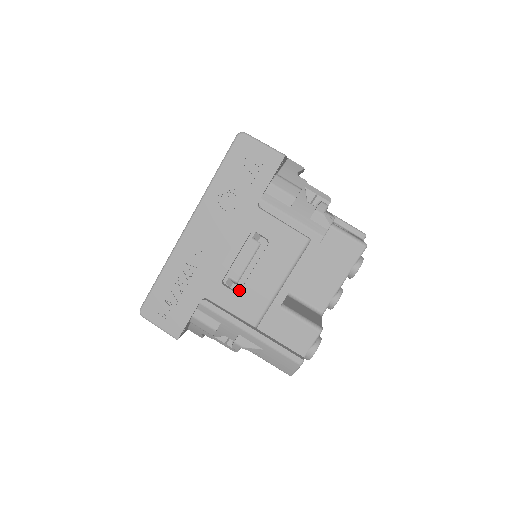
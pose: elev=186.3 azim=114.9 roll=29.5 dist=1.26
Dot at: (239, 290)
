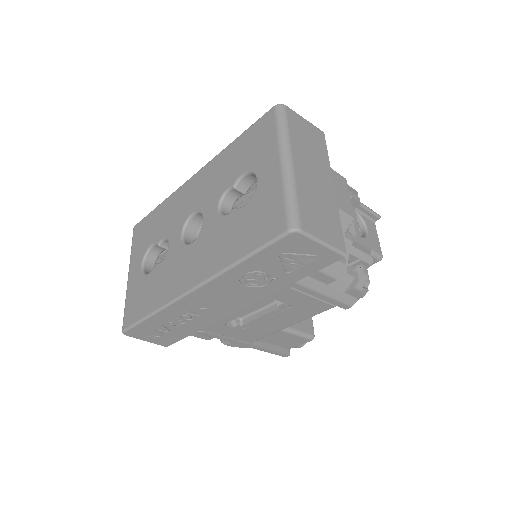
Dot at: (243, 328)
